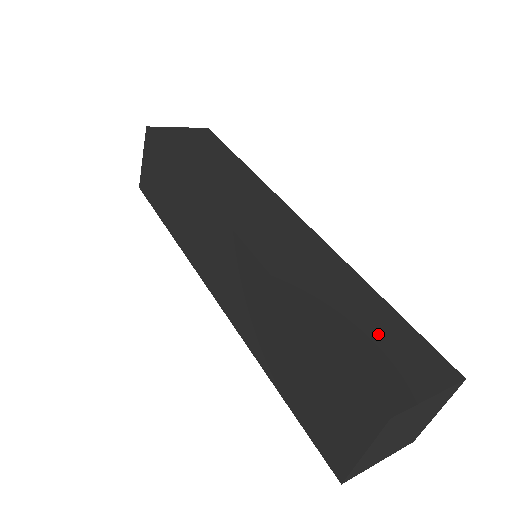
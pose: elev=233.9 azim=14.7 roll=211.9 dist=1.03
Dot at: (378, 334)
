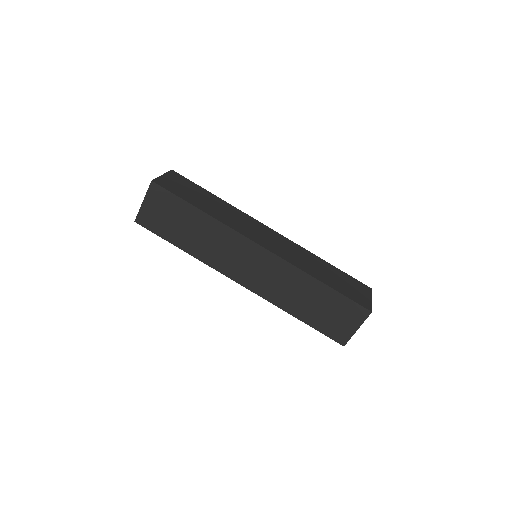
Dot at: (343, 281)
